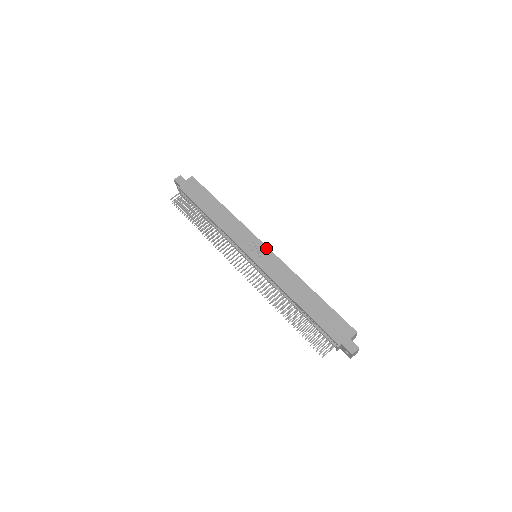
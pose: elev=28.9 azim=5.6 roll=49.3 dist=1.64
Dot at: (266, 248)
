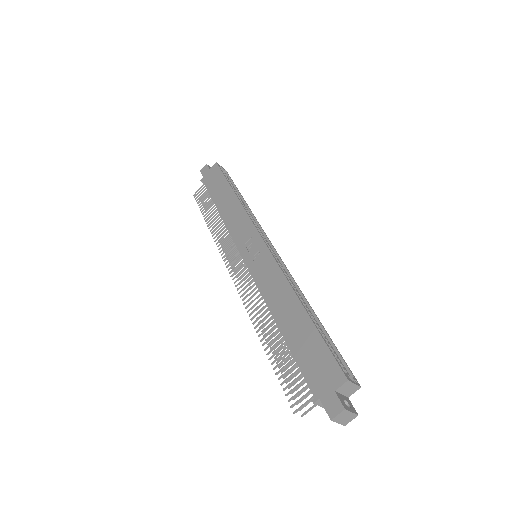
Dot at: (262, 244)
